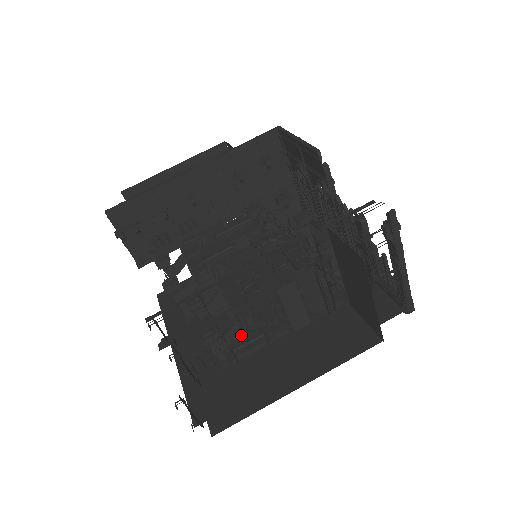
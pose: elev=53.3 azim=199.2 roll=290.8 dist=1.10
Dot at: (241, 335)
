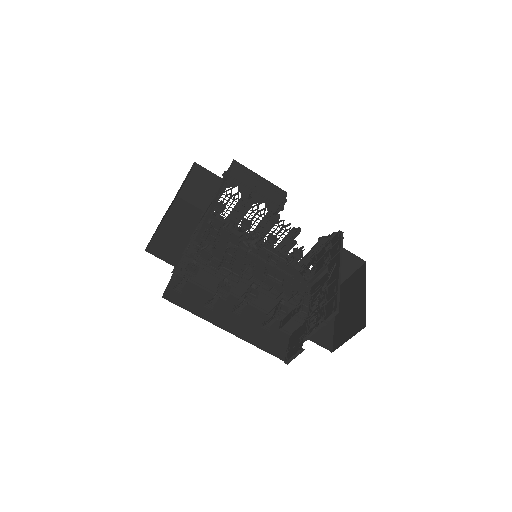
Dot at: (317, 304)
